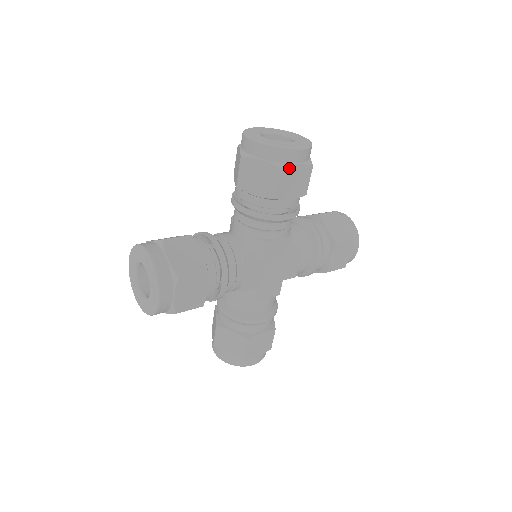
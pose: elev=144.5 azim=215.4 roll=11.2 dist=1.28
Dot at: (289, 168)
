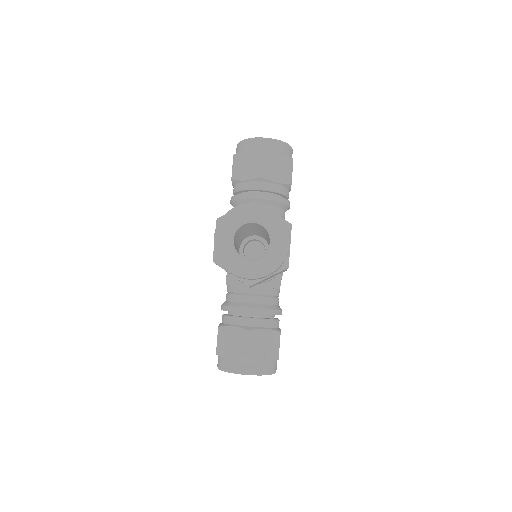
Dot at: occluded
